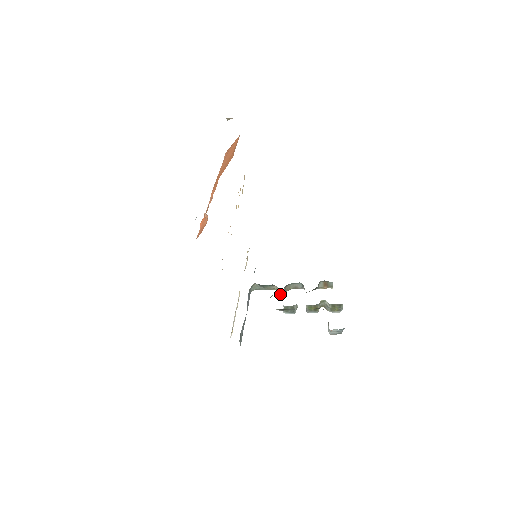
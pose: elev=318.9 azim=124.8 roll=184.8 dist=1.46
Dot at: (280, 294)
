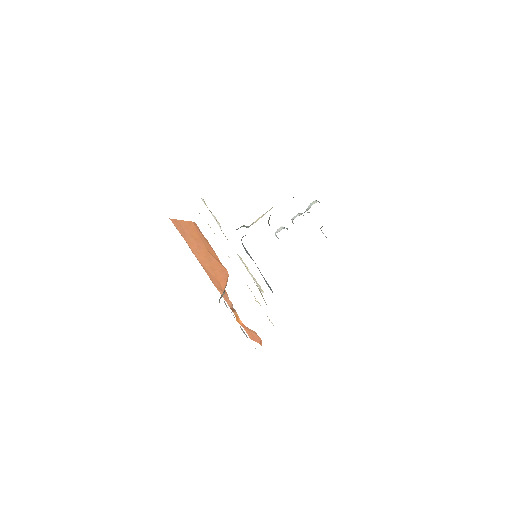
Dot at: occluded
